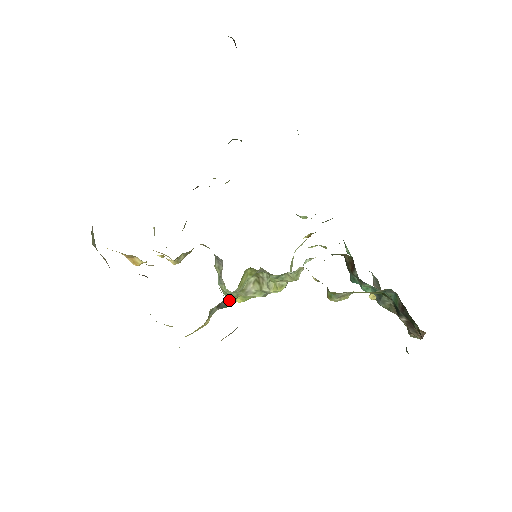
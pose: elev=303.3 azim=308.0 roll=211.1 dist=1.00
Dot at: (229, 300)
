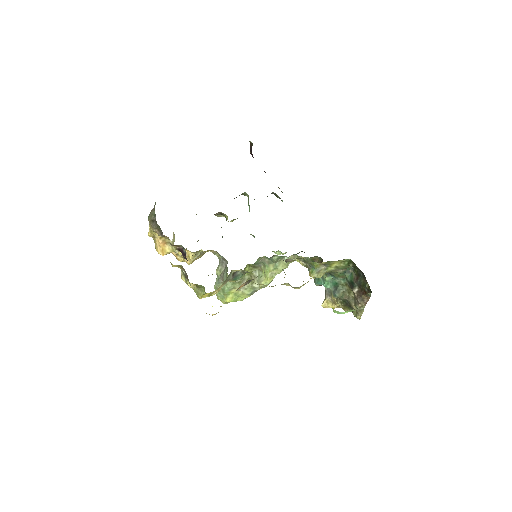
Dot at: occluded
